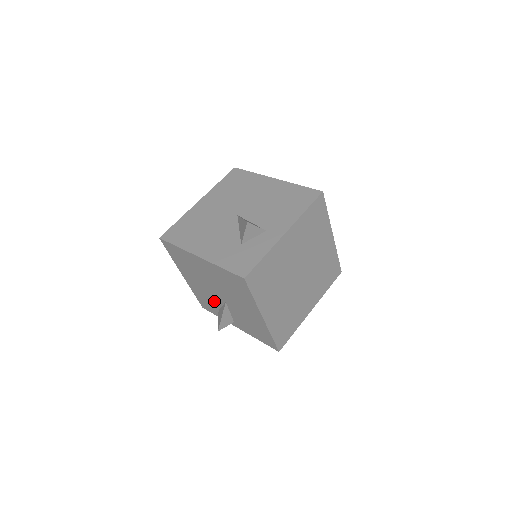
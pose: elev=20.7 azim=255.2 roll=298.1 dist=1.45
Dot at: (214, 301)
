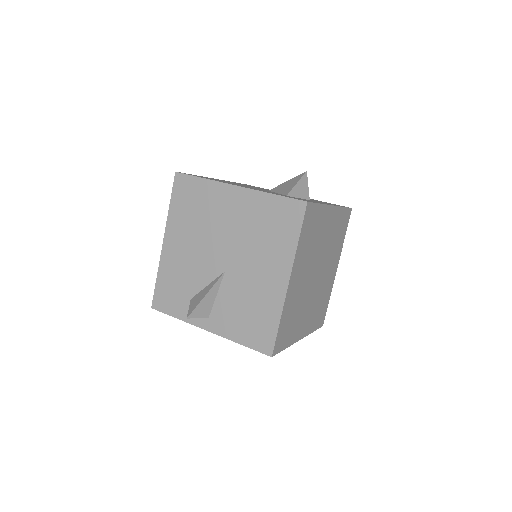
Dot at: (196, 279)
